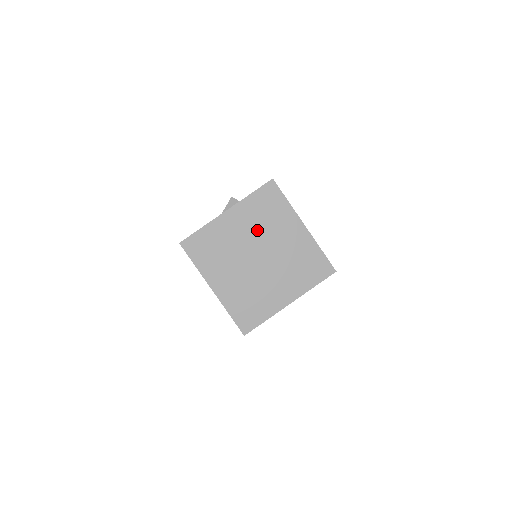
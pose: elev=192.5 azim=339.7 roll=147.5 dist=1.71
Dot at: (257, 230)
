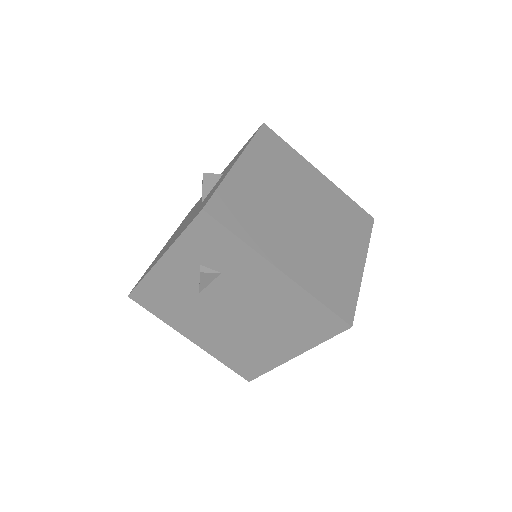
Dot at: (283, 181)
